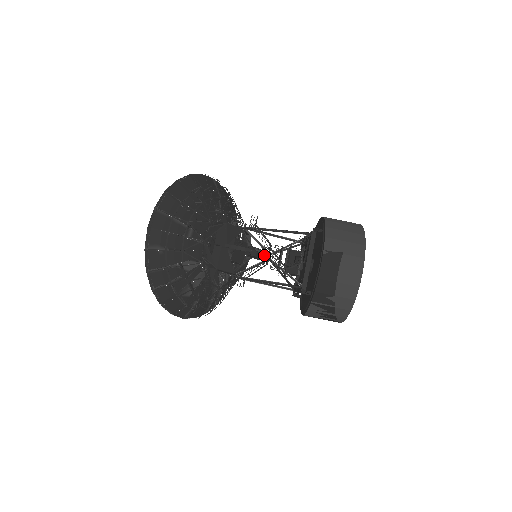
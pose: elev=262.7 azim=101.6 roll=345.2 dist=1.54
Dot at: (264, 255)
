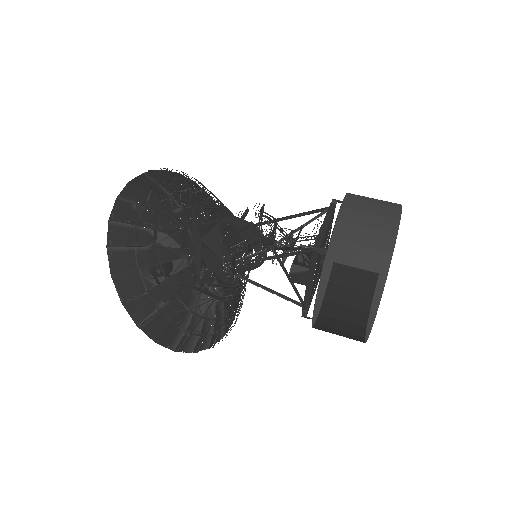
Dot at: (266, 242)
